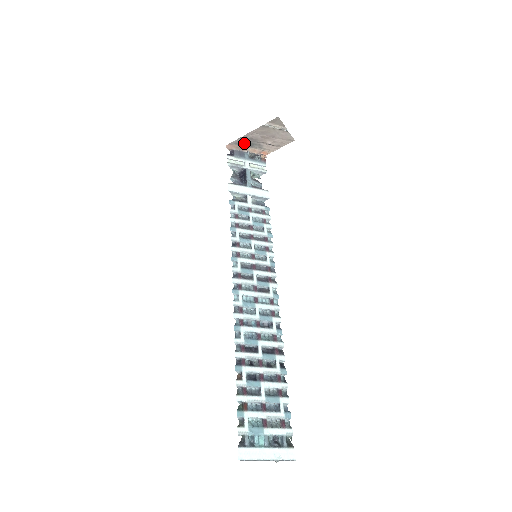
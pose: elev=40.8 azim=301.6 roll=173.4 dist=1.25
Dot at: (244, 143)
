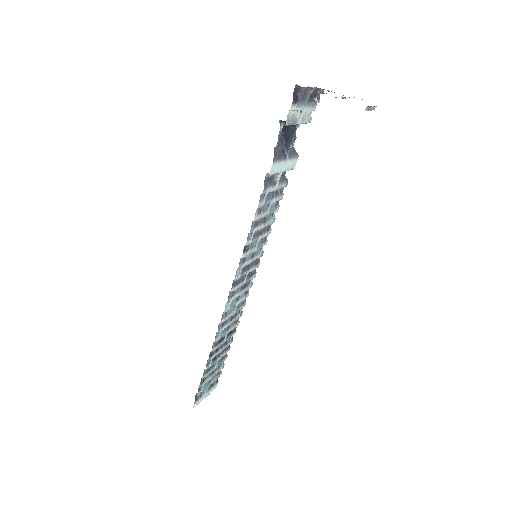
Dot at: occluded
